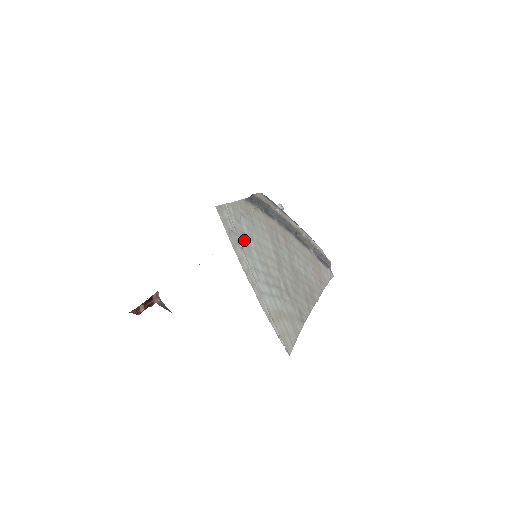
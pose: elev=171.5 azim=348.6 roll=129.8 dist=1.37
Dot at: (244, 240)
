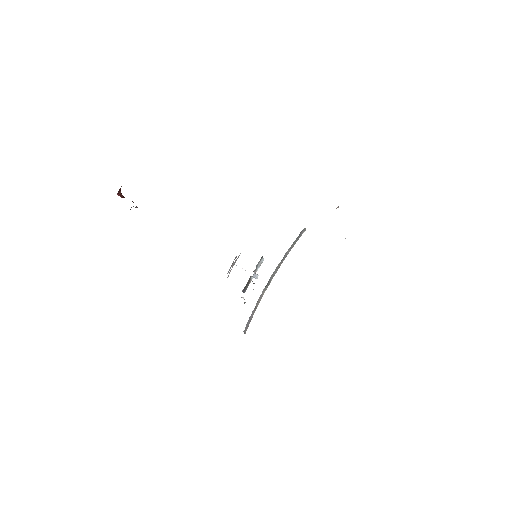
Dot at: occluded
